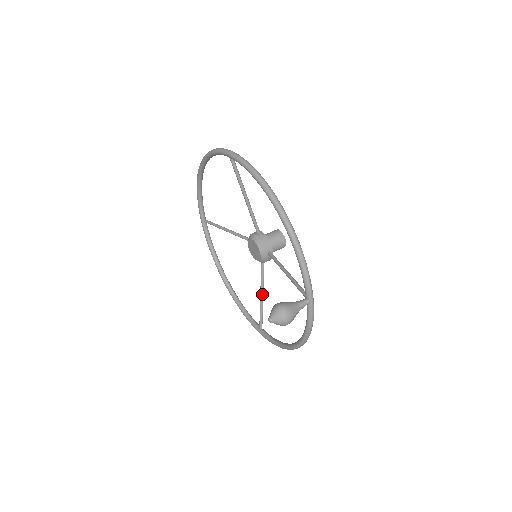
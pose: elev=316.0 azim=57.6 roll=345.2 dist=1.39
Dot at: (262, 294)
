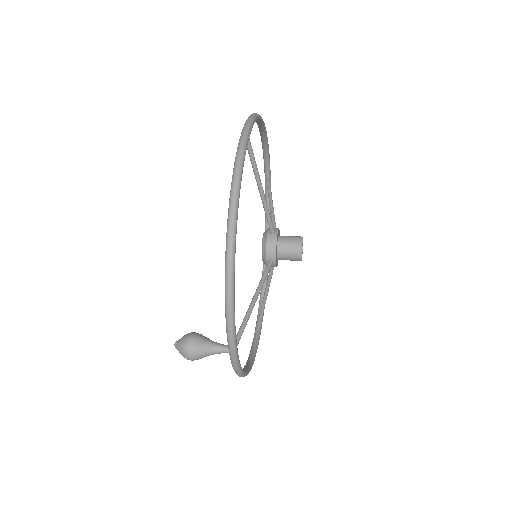
Dot at: (266, 292)
